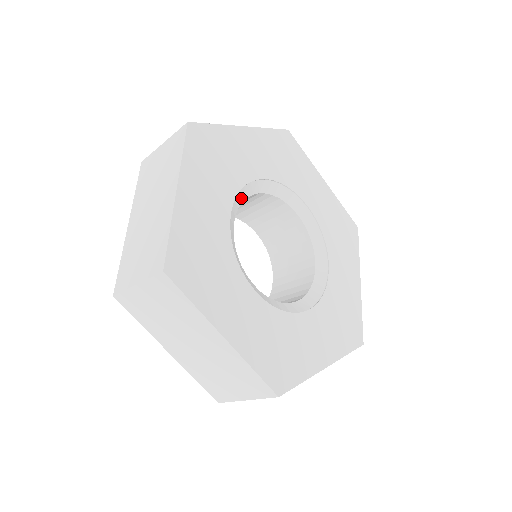
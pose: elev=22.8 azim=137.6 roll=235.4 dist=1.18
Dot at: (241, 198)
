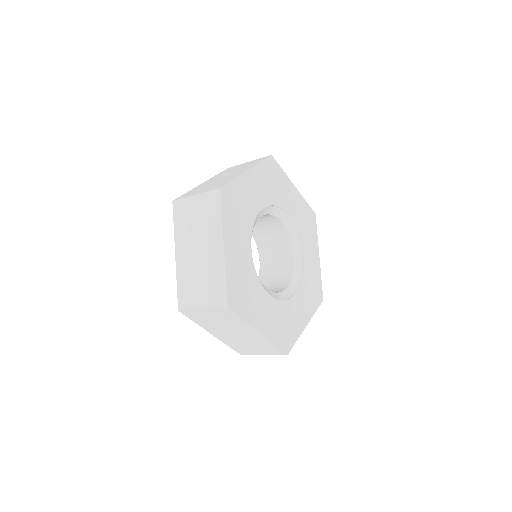
Dot at: (272, 211)
